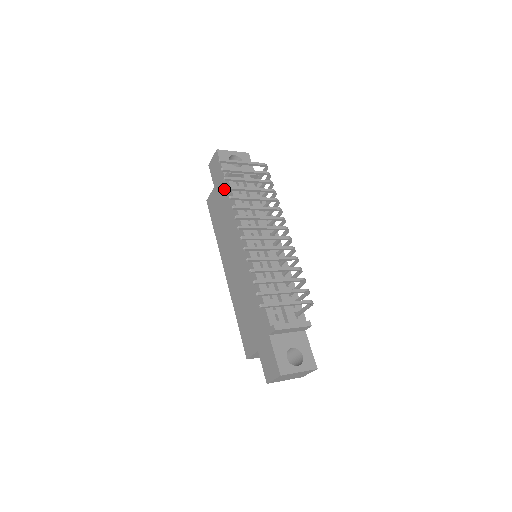
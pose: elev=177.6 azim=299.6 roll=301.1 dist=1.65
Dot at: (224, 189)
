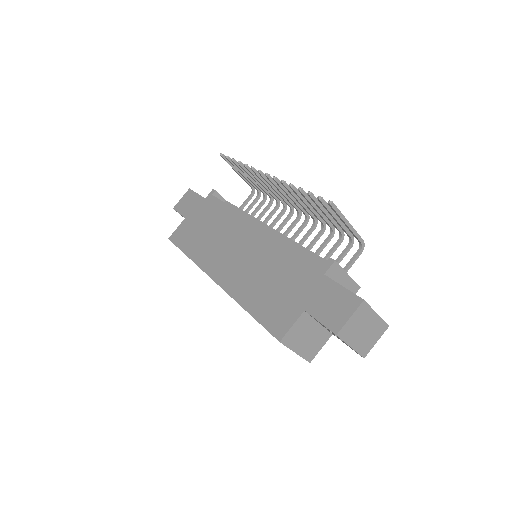
Dot at: (206, 207)
